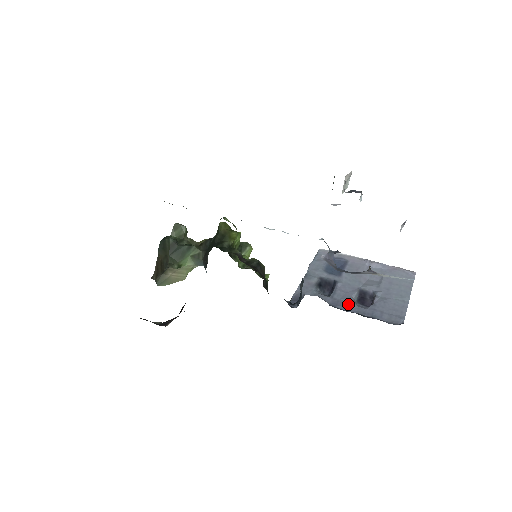
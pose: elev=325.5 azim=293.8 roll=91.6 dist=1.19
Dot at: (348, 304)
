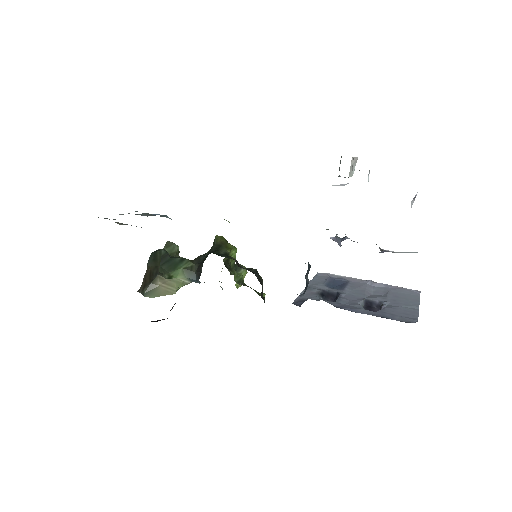
Dot at: (355, 307)
